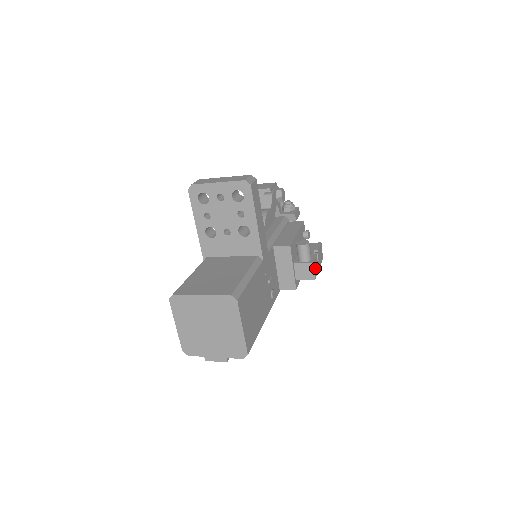
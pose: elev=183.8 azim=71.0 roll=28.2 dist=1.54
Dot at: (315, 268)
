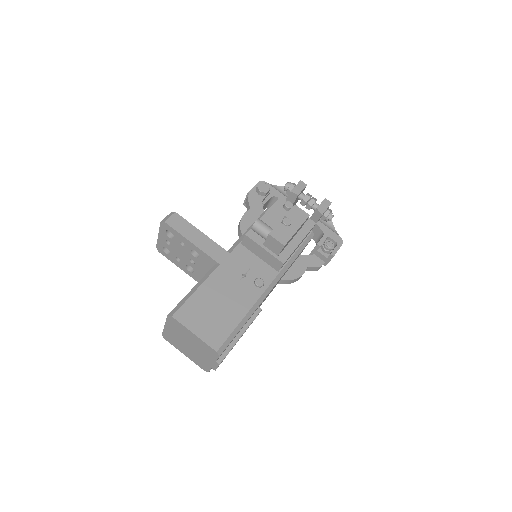
Dot at: (281, 235)
